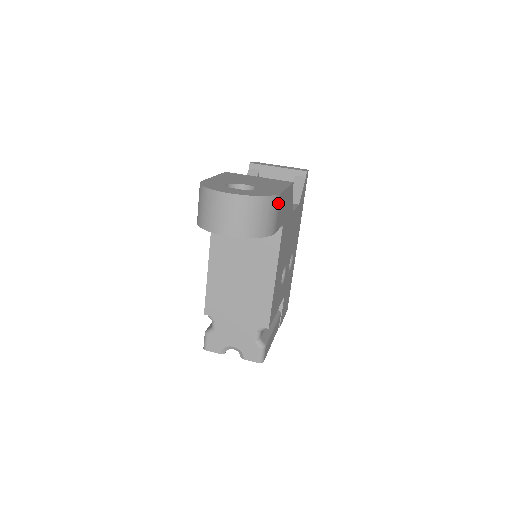
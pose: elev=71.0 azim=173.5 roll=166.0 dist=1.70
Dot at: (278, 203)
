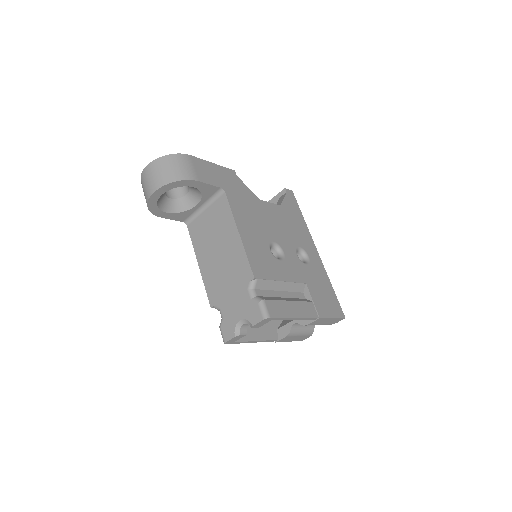
Dot at: (190, 160)
